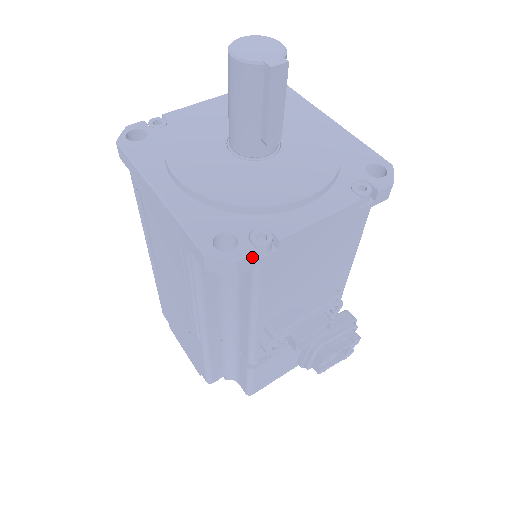
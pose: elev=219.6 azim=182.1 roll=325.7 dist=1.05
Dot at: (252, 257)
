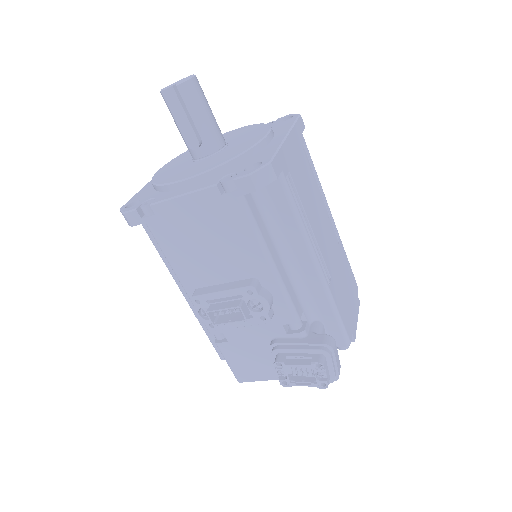
Dot at: (134, 214)
